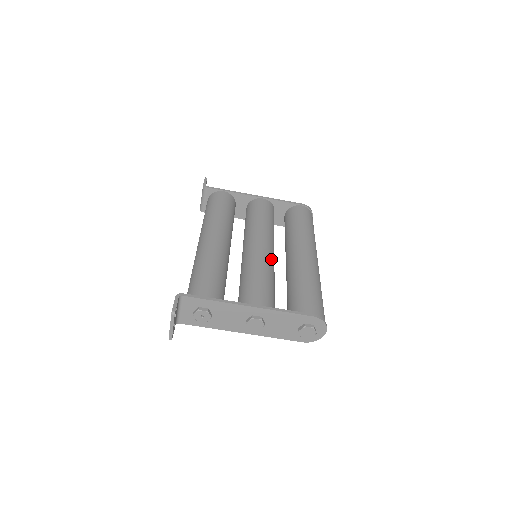
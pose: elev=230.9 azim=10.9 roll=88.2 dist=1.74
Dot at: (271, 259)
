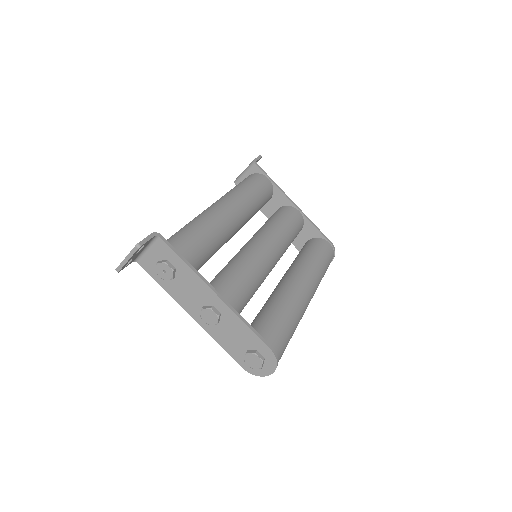
Dot at: (268, 268)
